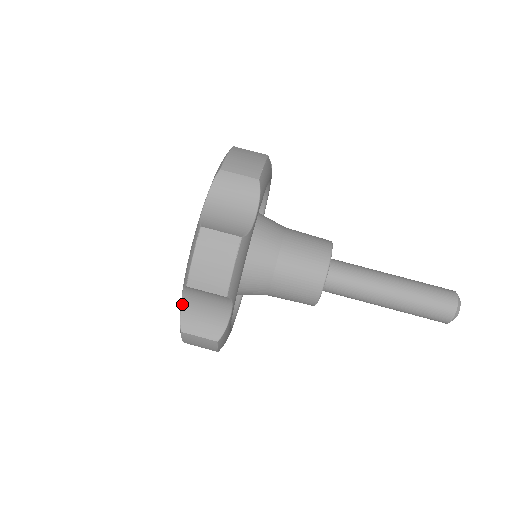
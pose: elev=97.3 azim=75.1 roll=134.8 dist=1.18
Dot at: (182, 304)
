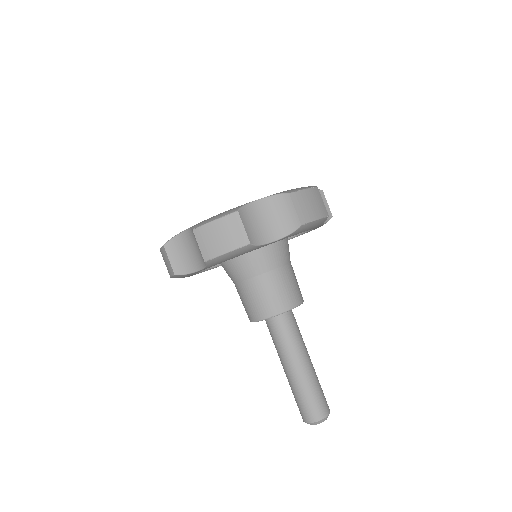
Dot at: (255, 202)
